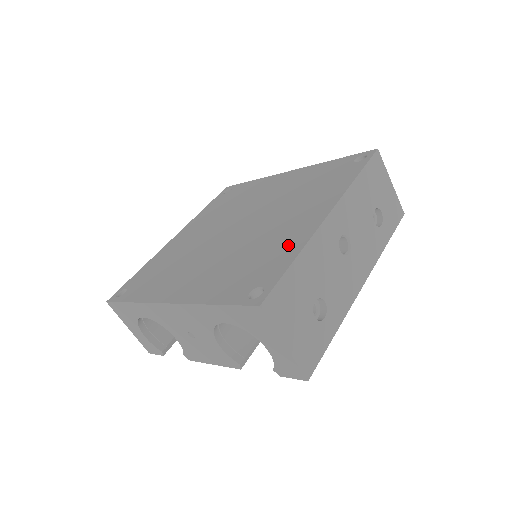
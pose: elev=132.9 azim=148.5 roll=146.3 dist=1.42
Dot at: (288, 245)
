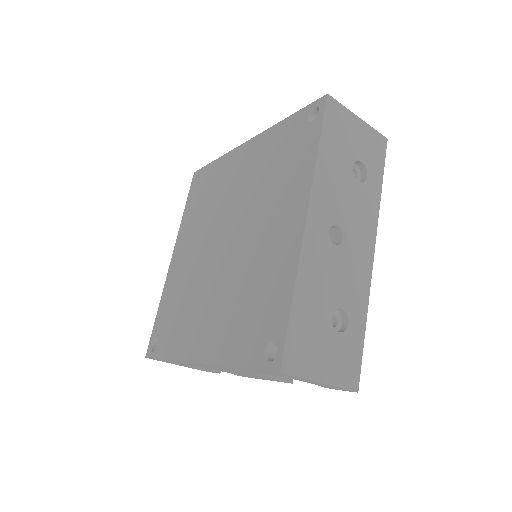
Dot at: (280, 274)
